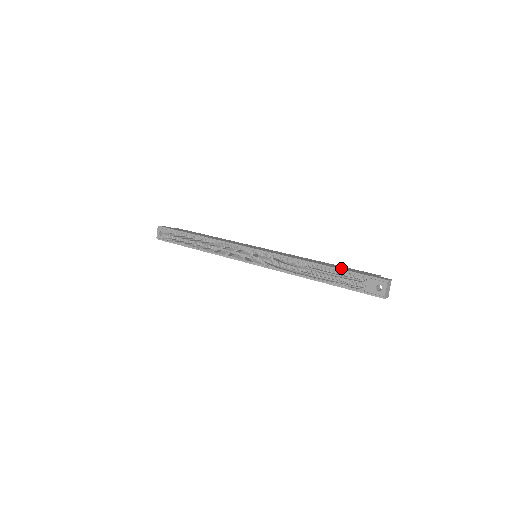
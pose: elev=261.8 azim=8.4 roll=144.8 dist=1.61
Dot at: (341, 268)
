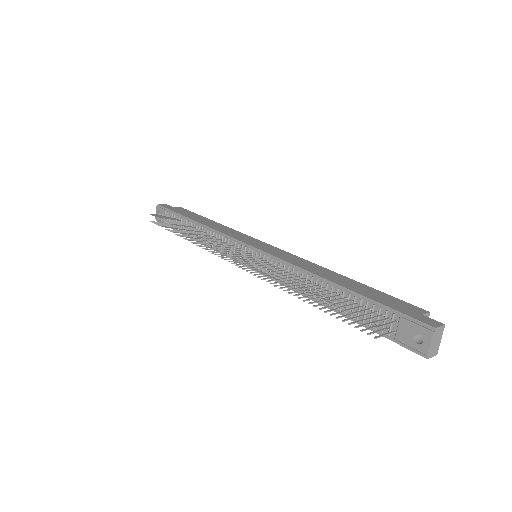
Dot at: (363, 292)
